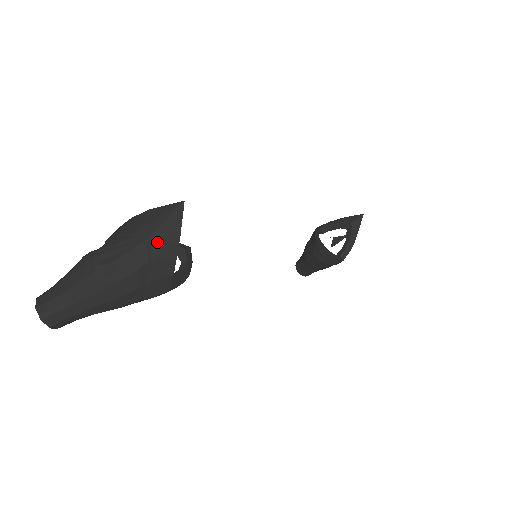
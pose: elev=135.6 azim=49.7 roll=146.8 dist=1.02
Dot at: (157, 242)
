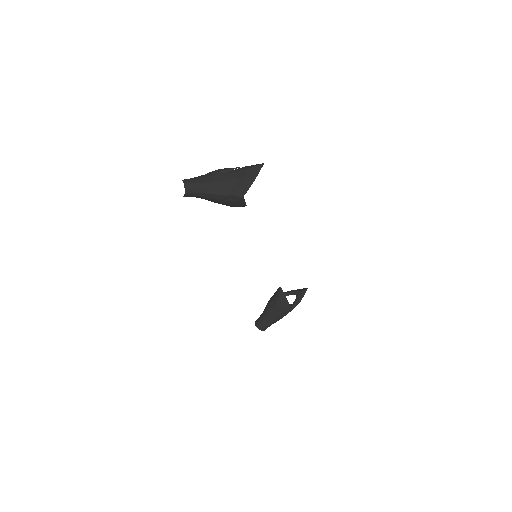
Dot at: (248, 173)
